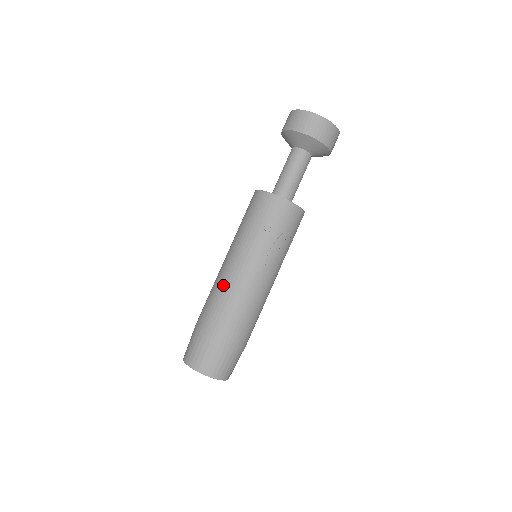
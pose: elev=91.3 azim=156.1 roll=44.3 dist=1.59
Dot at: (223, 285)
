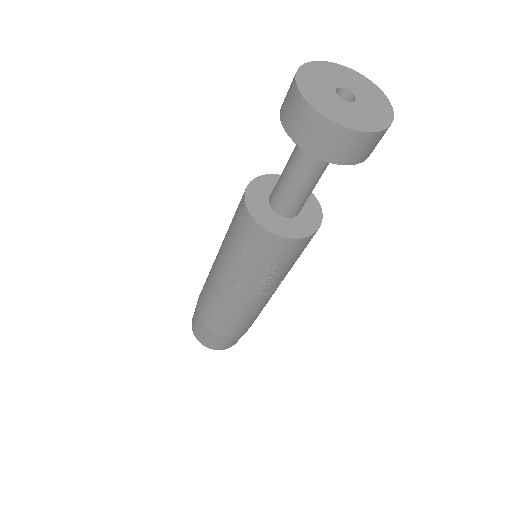
Dot at: (209, 283)
